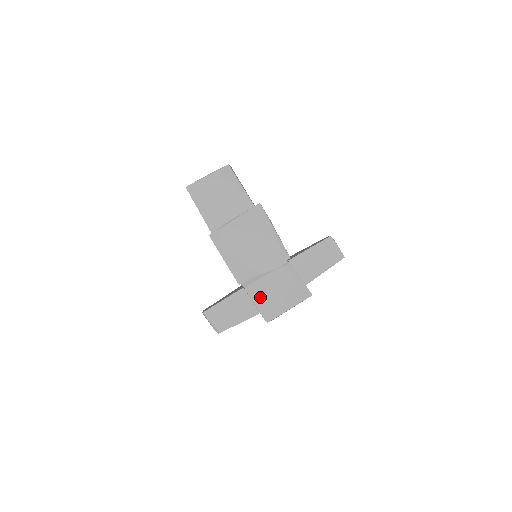
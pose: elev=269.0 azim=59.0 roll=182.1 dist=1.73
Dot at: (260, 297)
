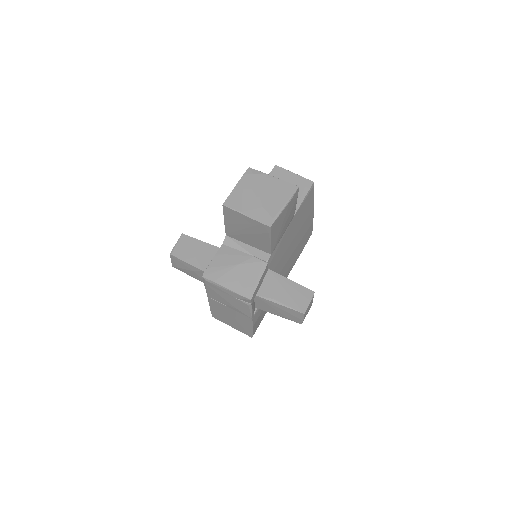
Dot at: (222, 259)
